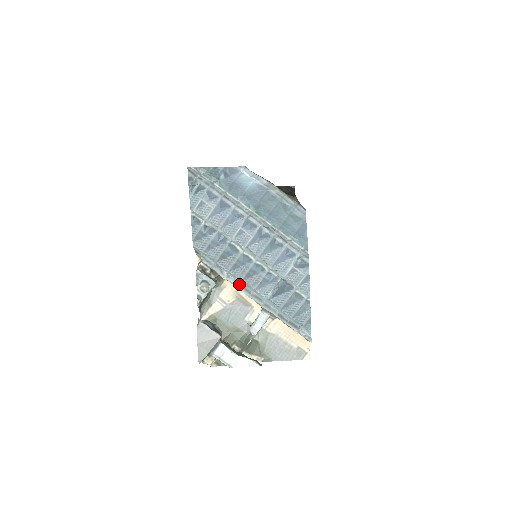
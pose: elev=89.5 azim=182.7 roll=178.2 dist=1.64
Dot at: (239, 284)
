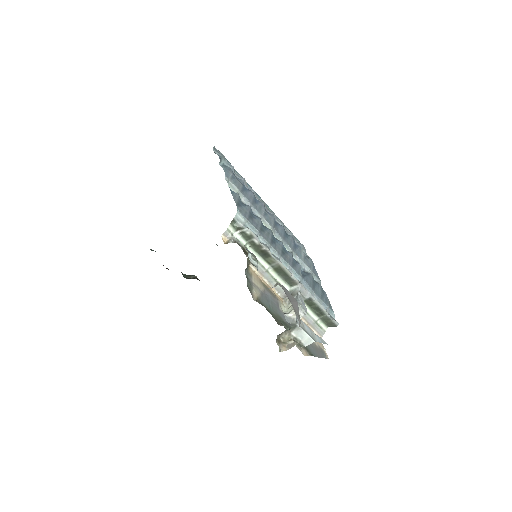
Dot at: (279, 259)
